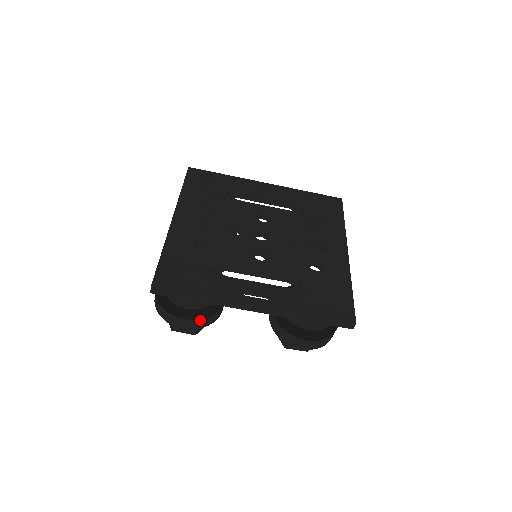
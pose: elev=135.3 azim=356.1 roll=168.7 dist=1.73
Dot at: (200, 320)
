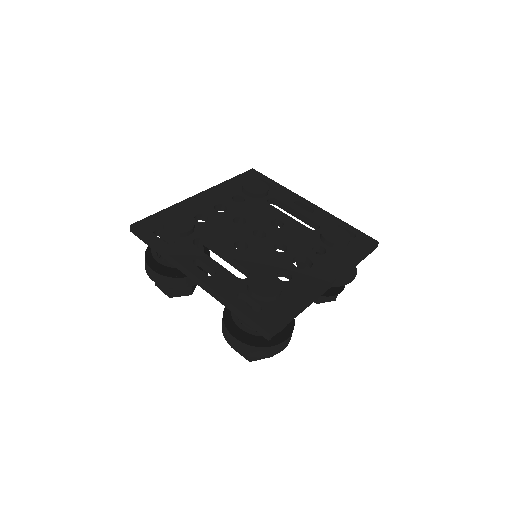
Dot at: (164, 277)
